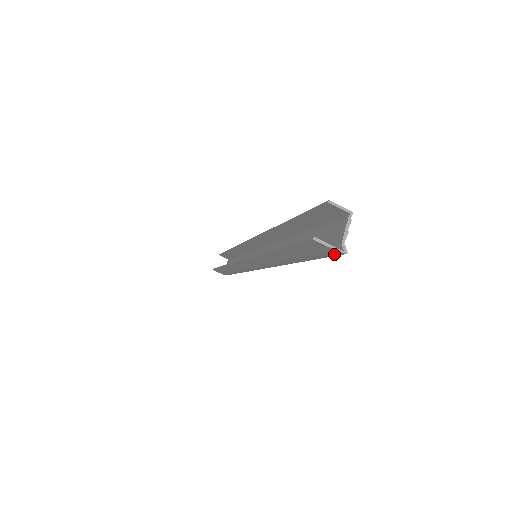
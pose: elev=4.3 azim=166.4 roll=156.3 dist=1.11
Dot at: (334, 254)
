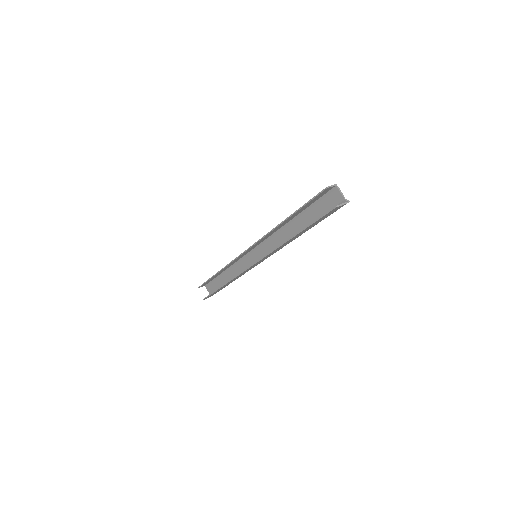
Dot at: occluded
